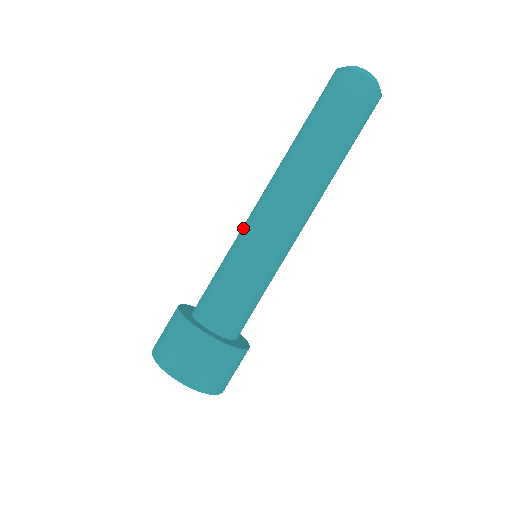
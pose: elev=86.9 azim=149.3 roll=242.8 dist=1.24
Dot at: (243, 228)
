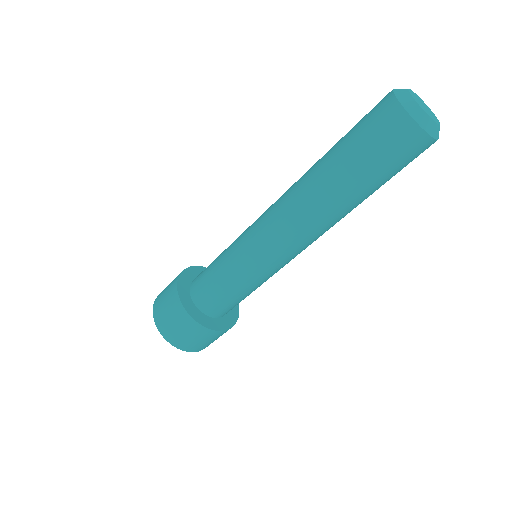
Dot at: (246, 232)
